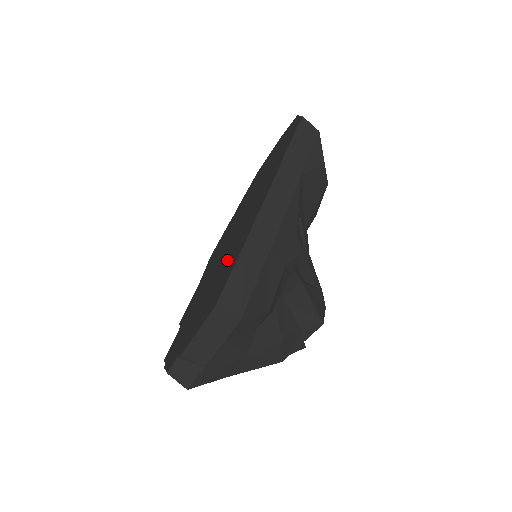
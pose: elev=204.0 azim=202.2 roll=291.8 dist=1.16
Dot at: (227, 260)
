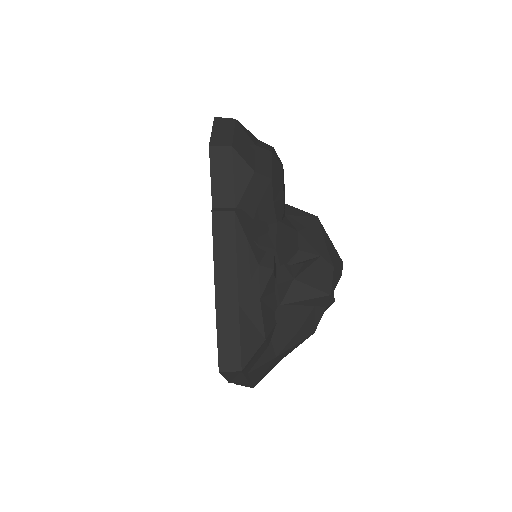
Dot at: occluded
